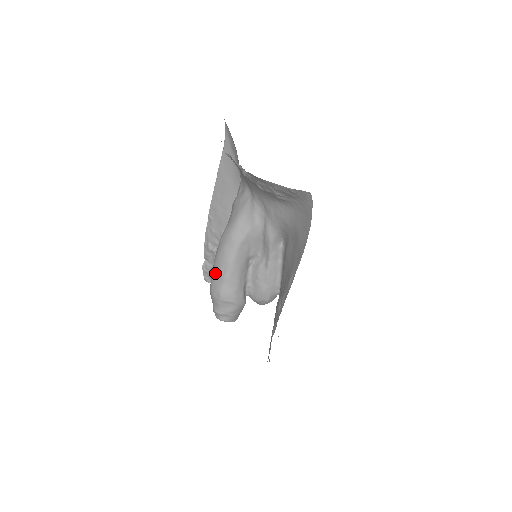
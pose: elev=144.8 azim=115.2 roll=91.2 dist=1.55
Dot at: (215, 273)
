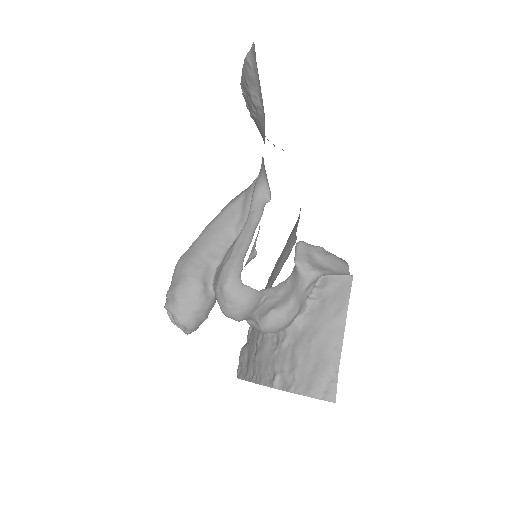
Dot at: occluded
